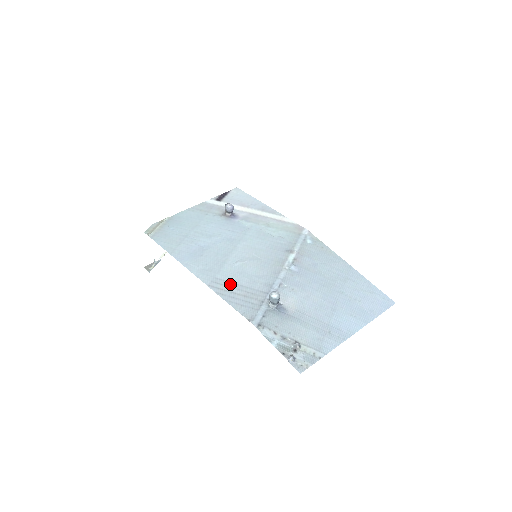
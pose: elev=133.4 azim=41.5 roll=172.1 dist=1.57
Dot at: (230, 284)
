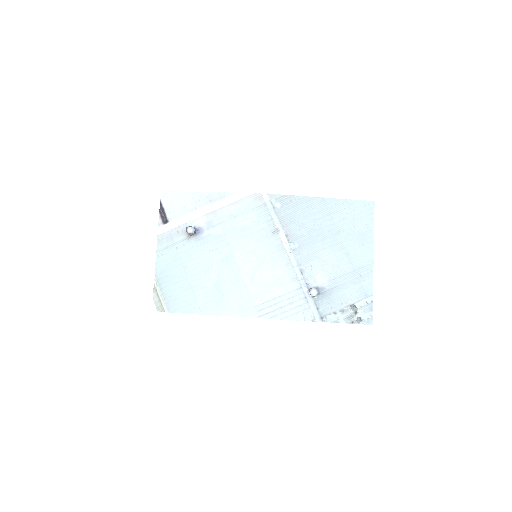
Dot at: (271, 303)
